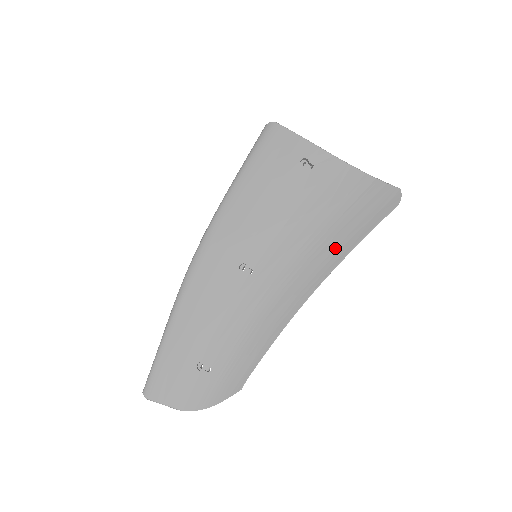
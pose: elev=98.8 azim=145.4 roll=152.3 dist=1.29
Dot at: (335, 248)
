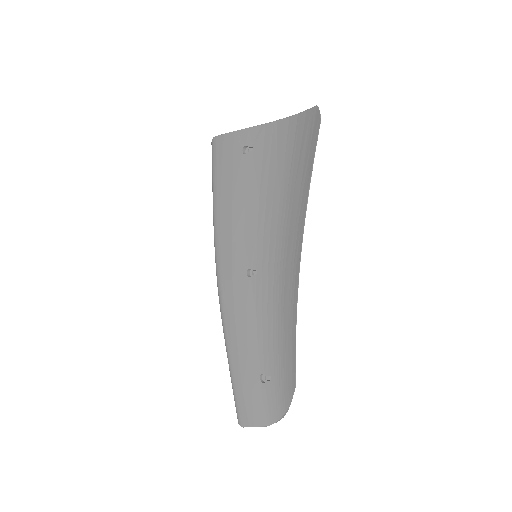
Dot at: (298, 204)
